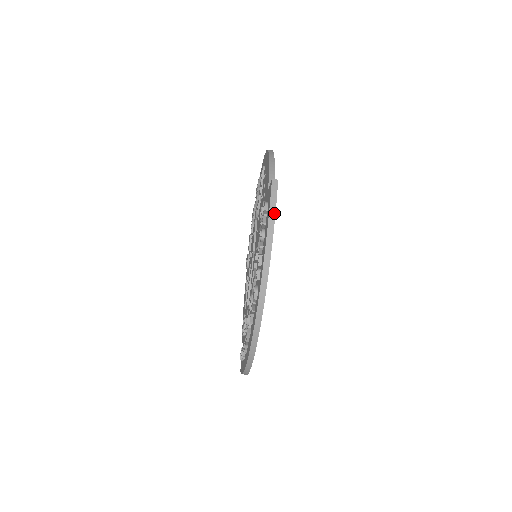
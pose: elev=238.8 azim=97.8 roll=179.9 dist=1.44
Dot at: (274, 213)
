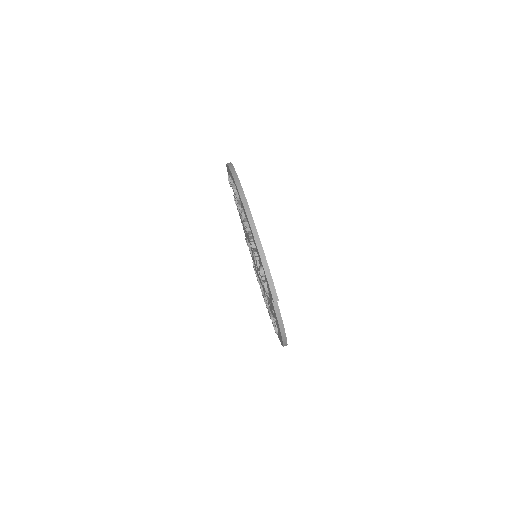
Dot at: occluded
